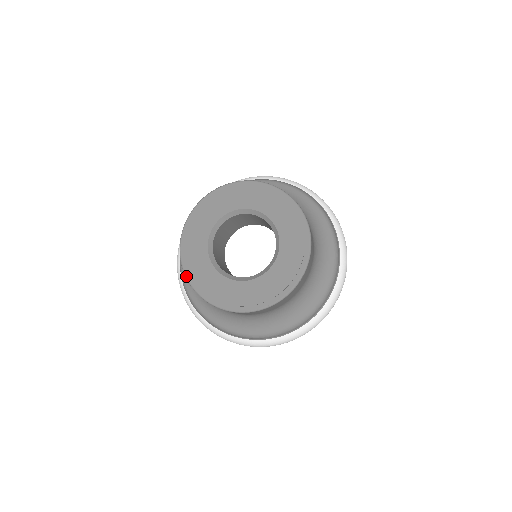
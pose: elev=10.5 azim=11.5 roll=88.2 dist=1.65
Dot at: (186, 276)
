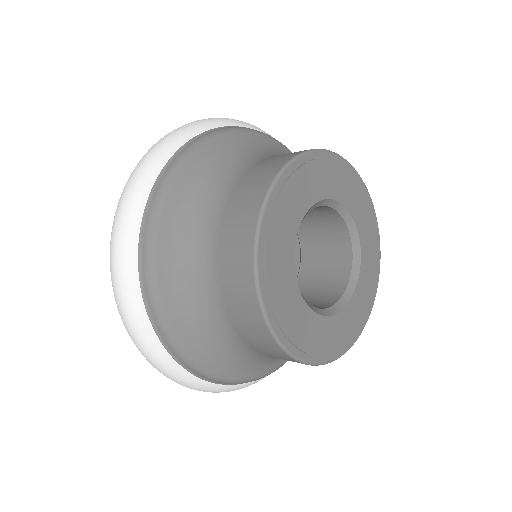
Dot at: (290, 352)
